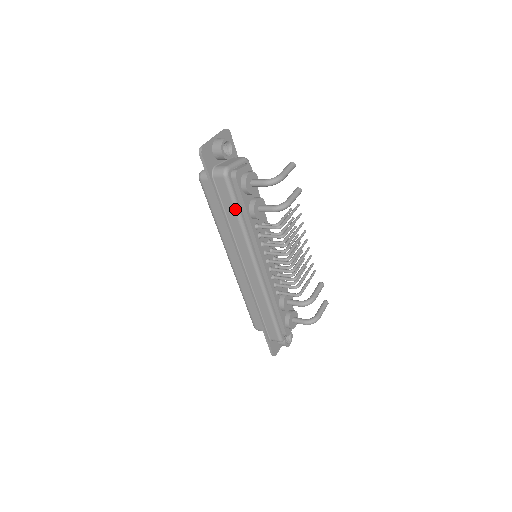
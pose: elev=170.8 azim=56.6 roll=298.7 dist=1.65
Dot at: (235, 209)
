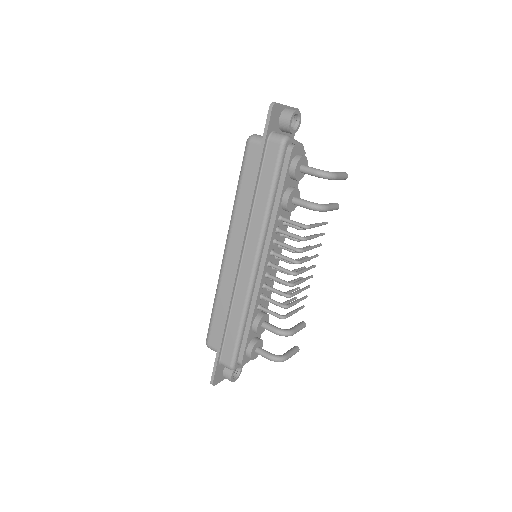
Dot at: (272, 184)
